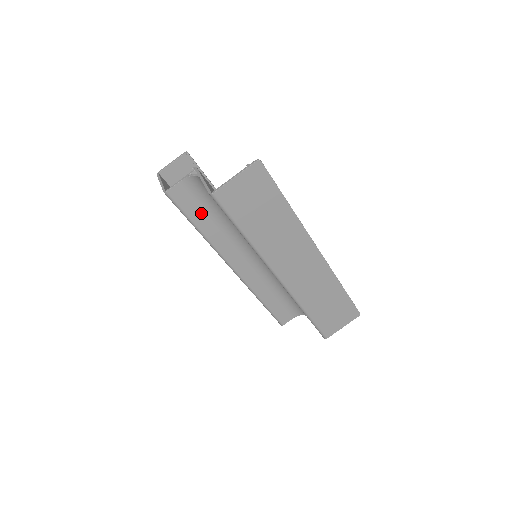
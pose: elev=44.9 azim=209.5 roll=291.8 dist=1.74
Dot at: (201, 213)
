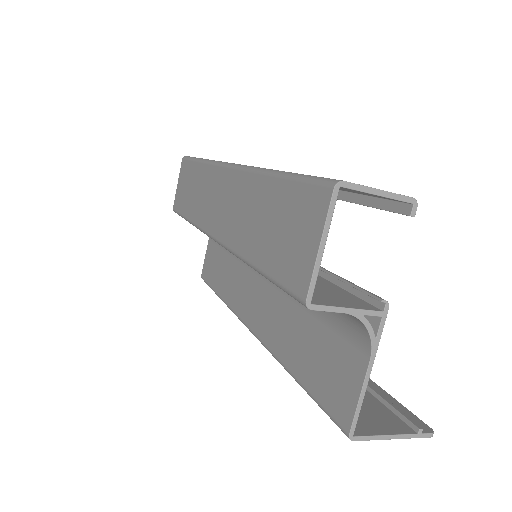
Dot at: occluded
